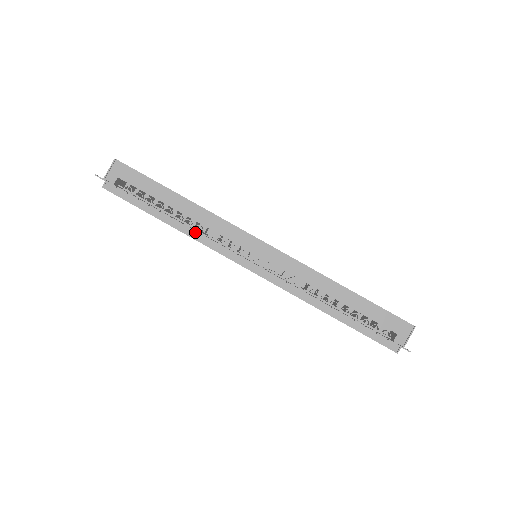
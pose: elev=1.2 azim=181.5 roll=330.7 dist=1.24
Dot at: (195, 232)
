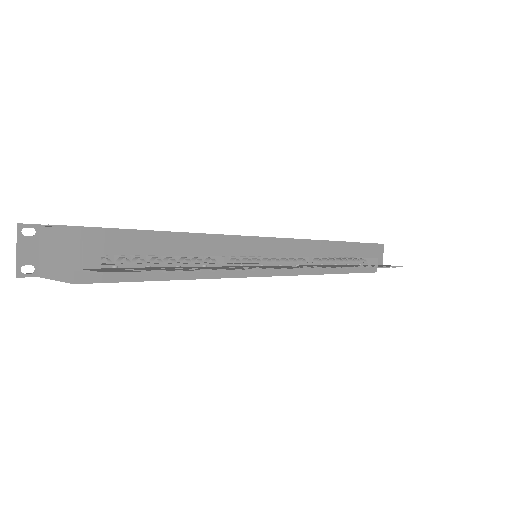
Dot at: occluded
